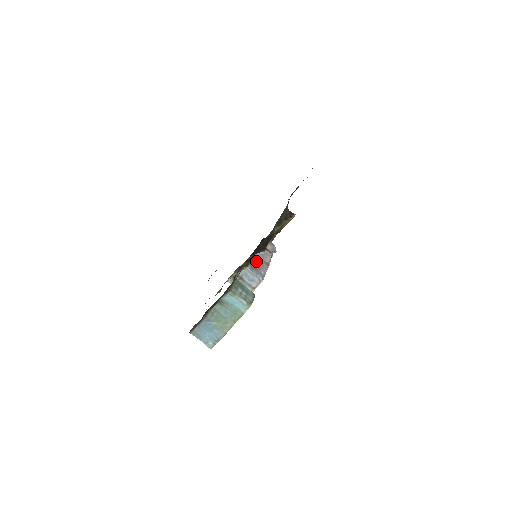
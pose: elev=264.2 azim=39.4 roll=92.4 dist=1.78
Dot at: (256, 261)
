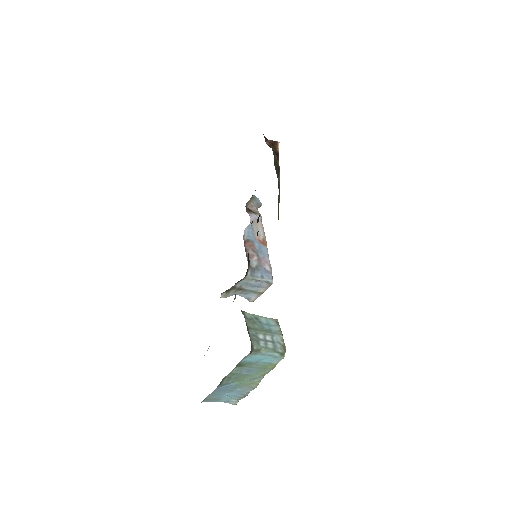
Dot at: (250, 250)
